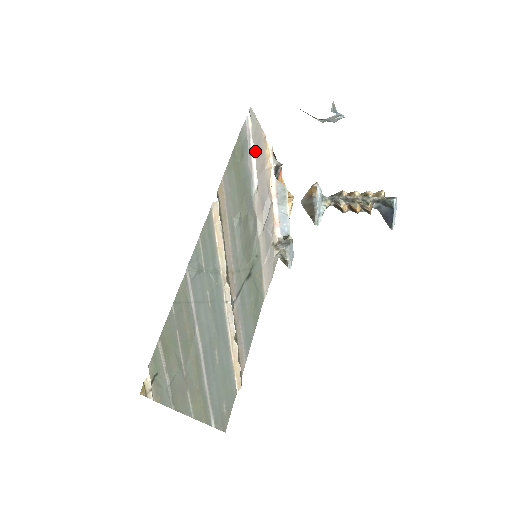
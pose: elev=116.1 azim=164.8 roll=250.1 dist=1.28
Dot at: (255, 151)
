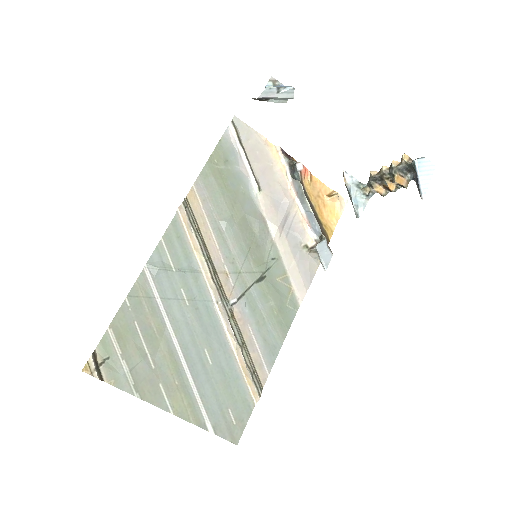
Dot at: (251, 155)
